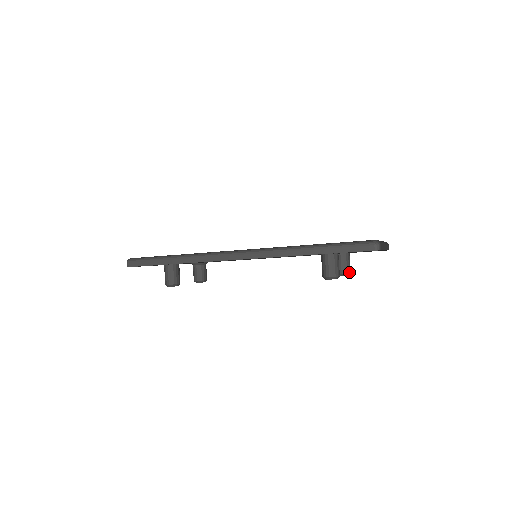
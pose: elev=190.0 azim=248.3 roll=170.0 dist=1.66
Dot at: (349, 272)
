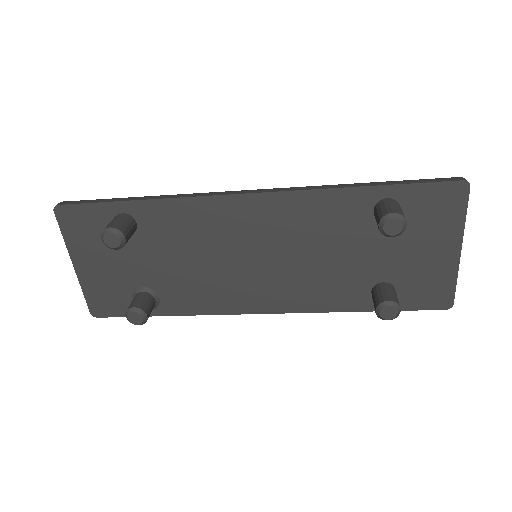
Dot at: (399, 305)
